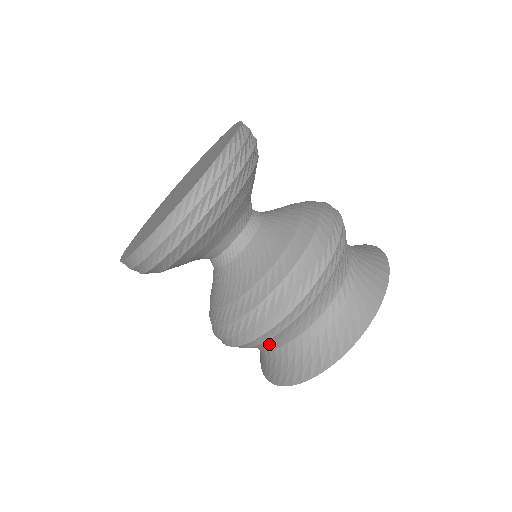
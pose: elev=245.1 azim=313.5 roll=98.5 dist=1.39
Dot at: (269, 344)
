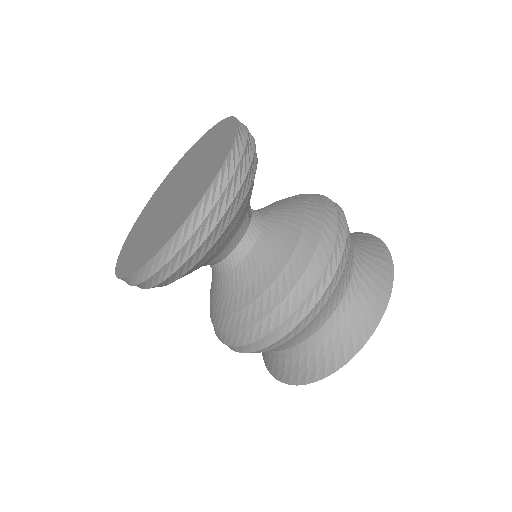
Dot at: occluded
